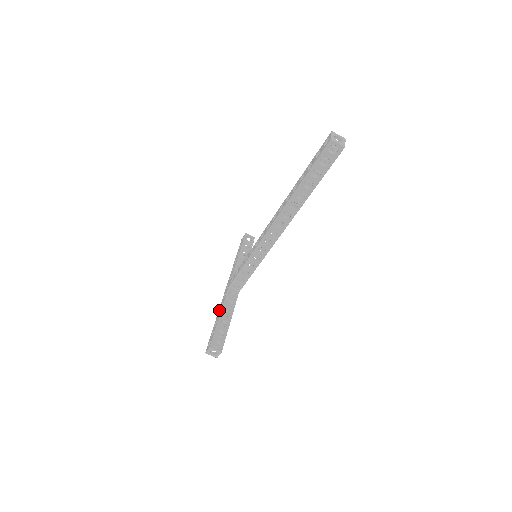
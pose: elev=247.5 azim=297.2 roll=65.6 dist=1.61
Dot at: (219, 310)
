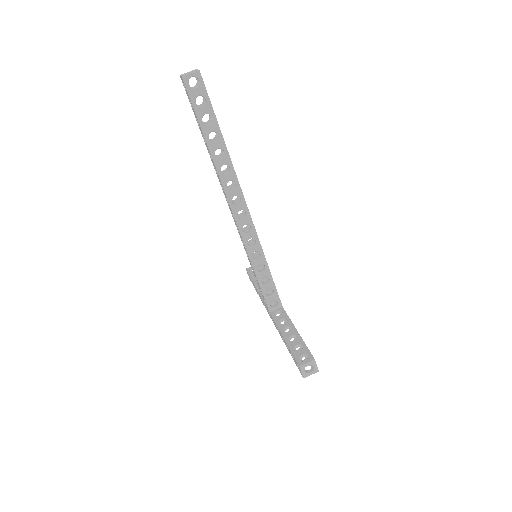
Dot at: occluded
